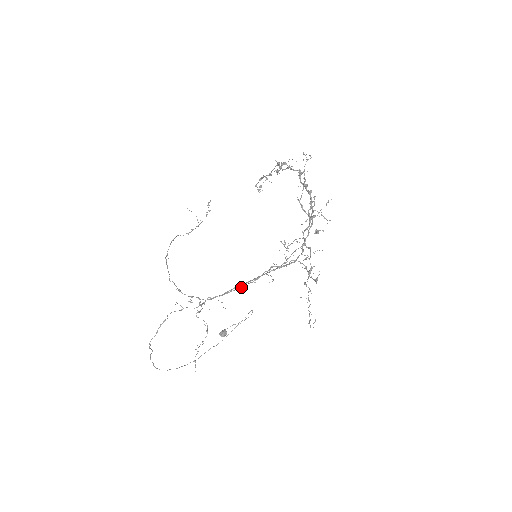
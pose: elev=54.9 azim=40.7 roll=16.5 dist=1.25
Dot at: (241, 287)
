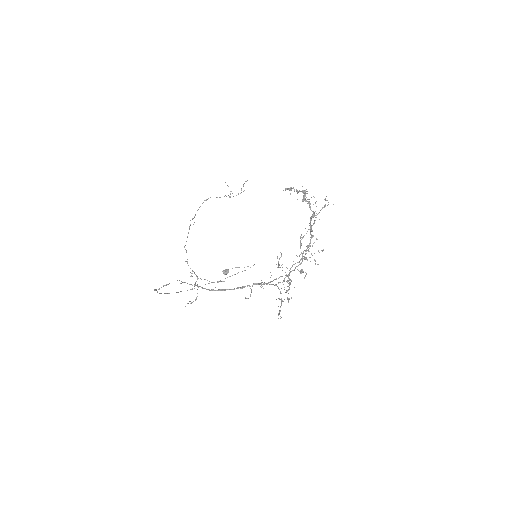
Dot at: occluded
